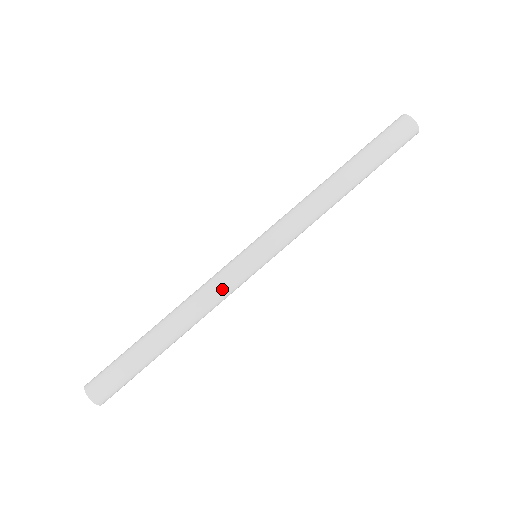
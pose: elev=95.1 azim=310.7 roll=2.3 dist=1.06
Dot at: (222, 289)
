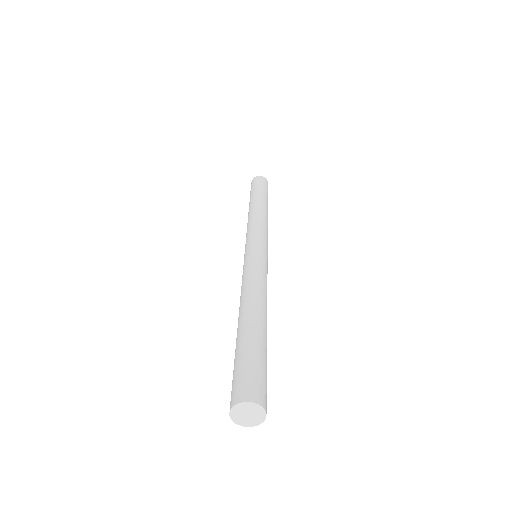
Dot at: (257, 270)
